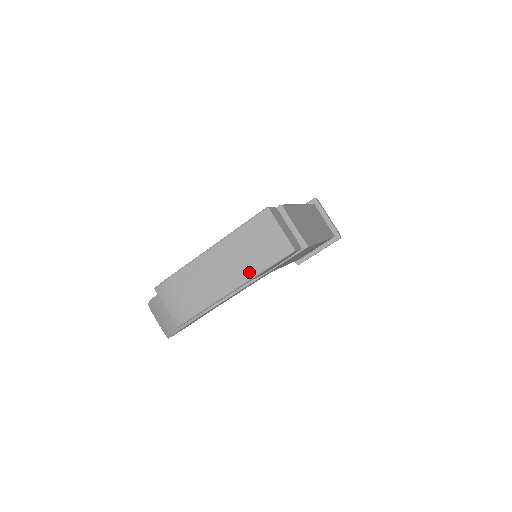
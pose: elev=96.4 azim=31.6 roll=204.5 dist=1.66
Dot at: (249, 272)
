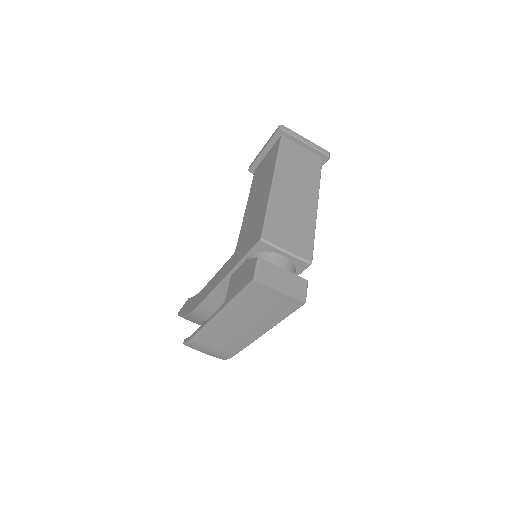
Dot at: (267, 325)
